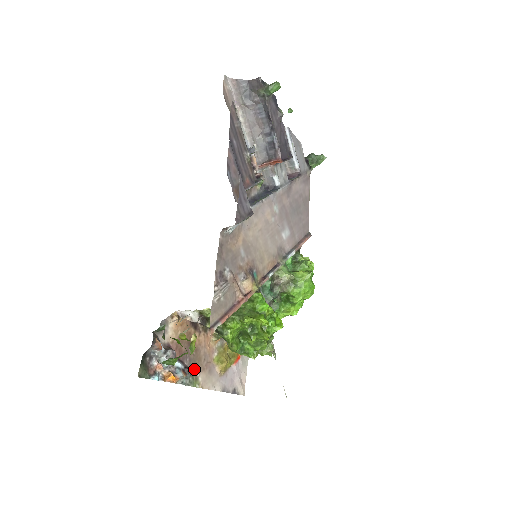
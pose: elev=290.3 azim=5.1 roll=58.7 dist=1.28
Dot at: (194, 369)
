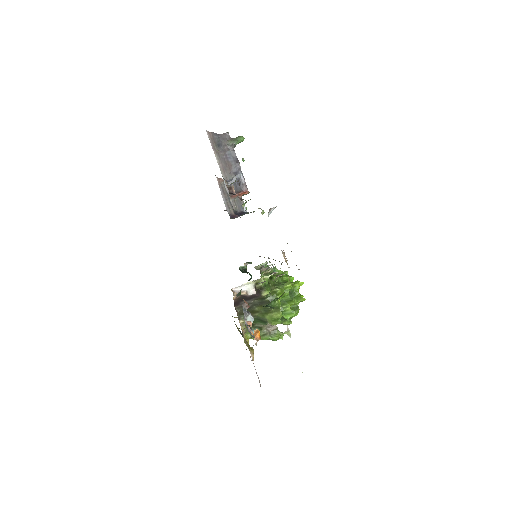
Dot at: occluded
